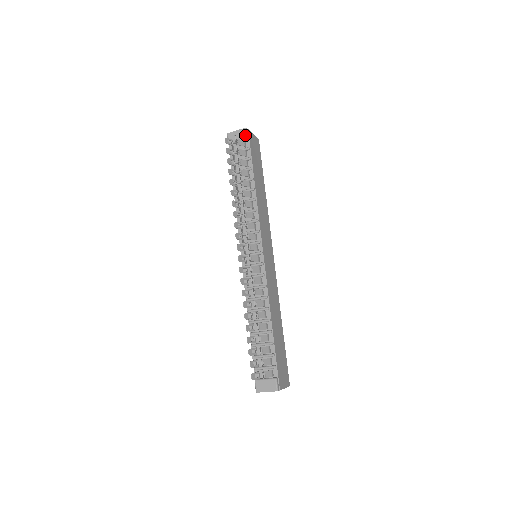
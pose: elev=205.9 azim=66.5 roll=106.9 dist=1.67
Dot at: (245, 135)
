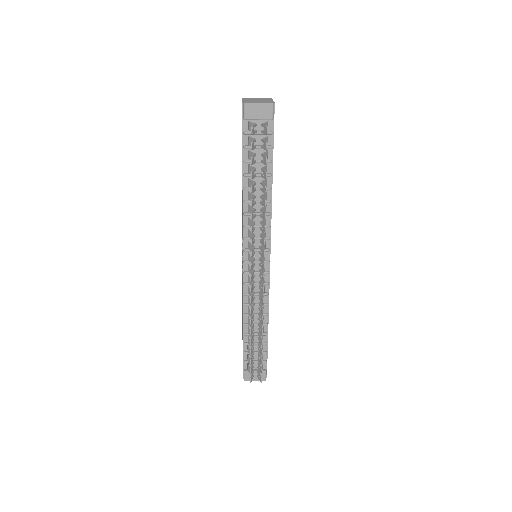
Dot at: (271, 115)
